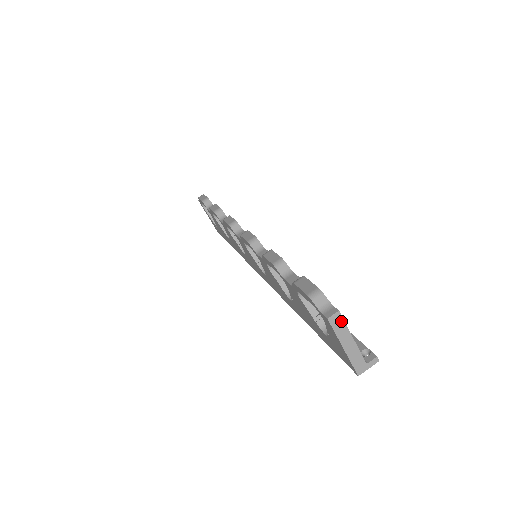
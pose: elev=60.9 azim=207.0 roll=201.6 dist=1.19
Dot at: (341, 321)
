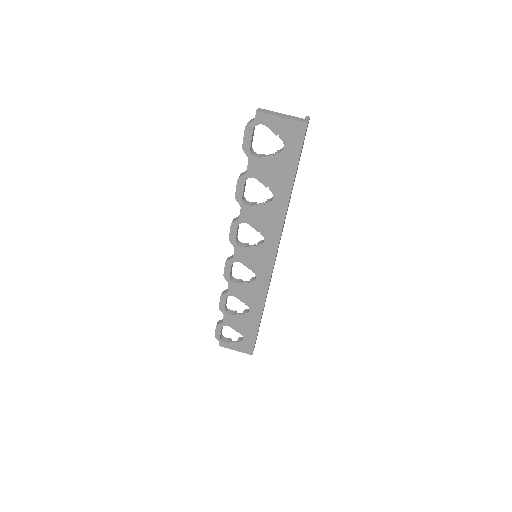
Dot at: (265, 110)
